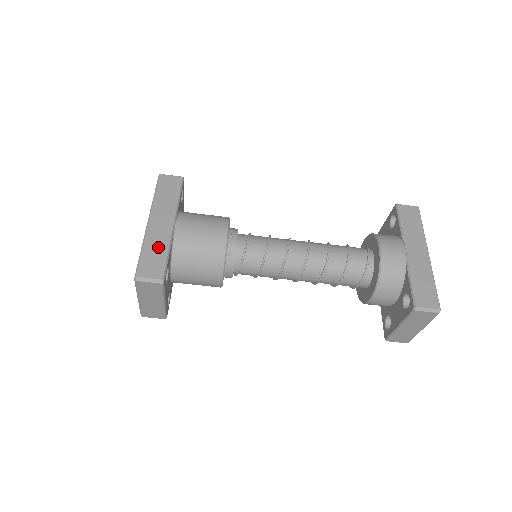
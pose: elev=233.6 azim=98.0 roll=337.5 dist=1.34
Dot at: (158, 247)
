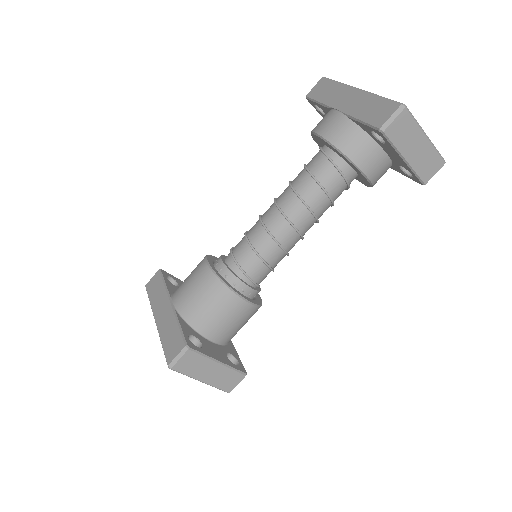
Dot at: (170, 329)
